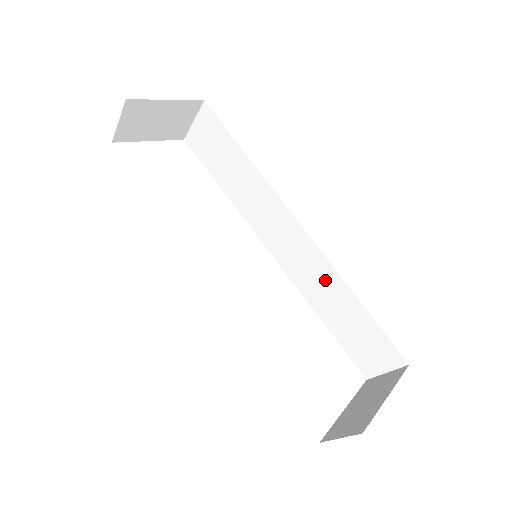
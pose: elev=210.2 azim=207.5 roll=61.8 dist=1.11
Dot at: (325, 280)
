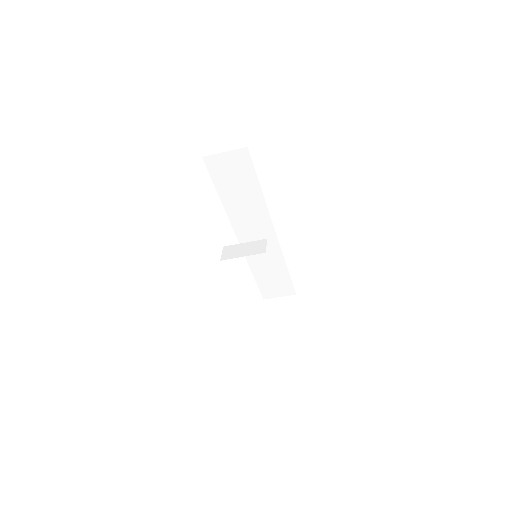
Dot at: (272, 258)
